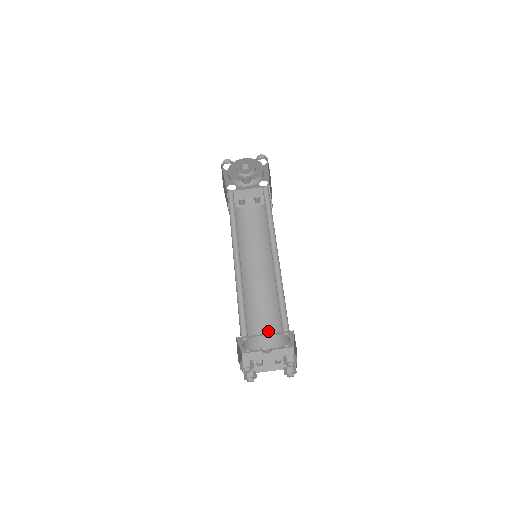
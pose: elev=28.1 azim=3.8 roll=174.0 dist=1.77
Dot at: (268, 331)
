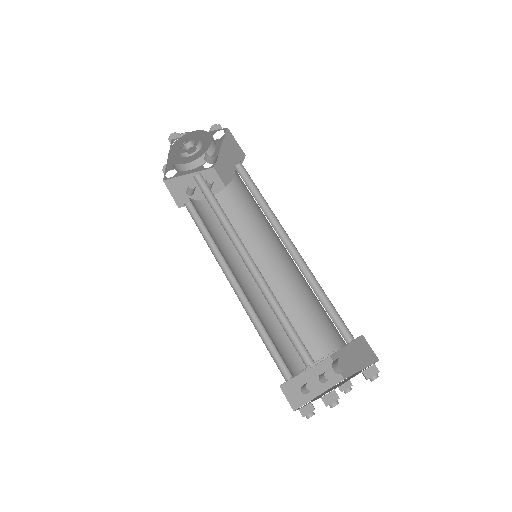
Dot at: occluded
